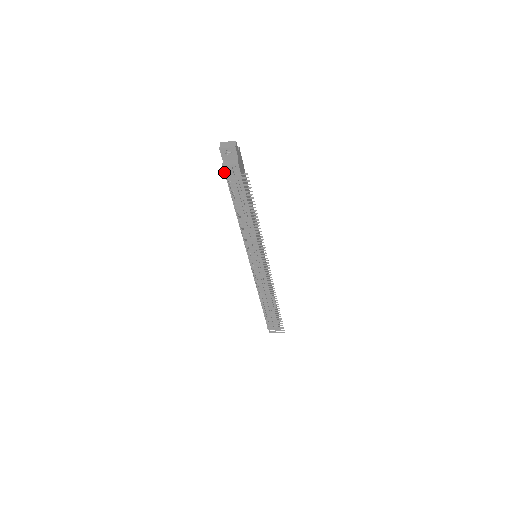
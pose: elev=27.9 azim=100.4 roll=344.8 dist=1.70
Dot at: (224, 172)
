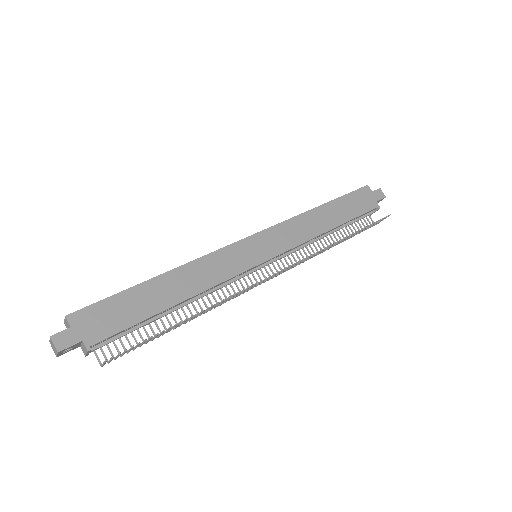
Dot at: occluded
